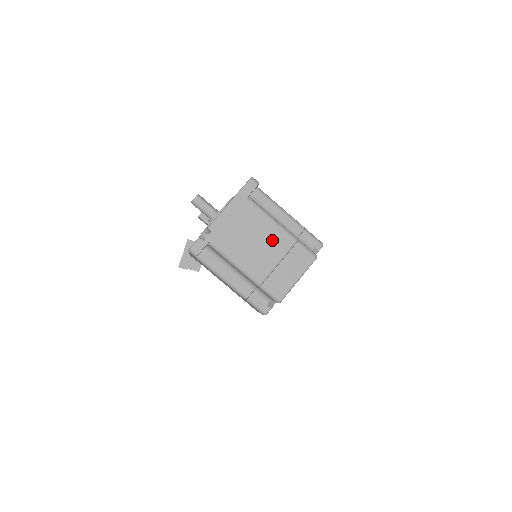
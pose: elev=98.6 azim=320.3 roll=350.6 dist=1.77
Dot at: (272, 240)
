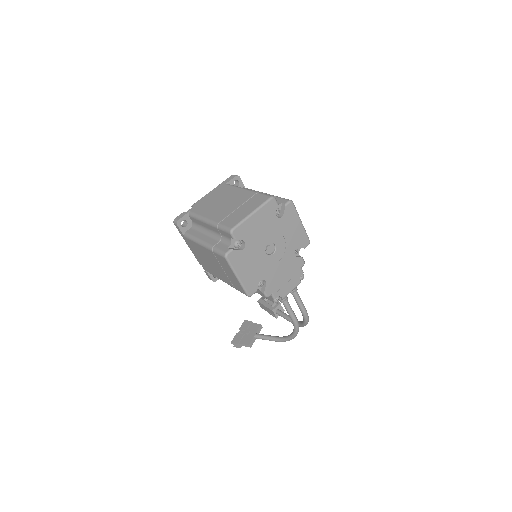
Dot at: (237, 198)
